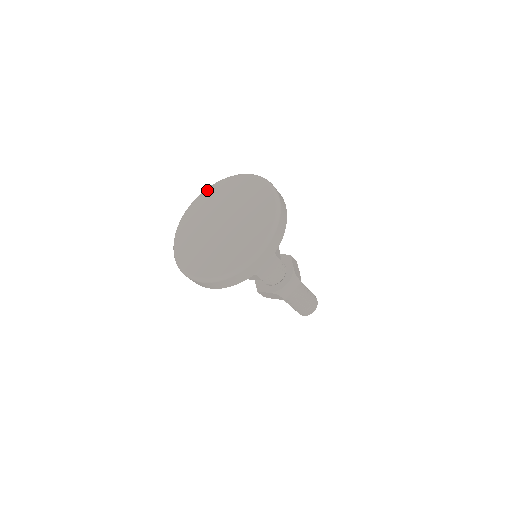
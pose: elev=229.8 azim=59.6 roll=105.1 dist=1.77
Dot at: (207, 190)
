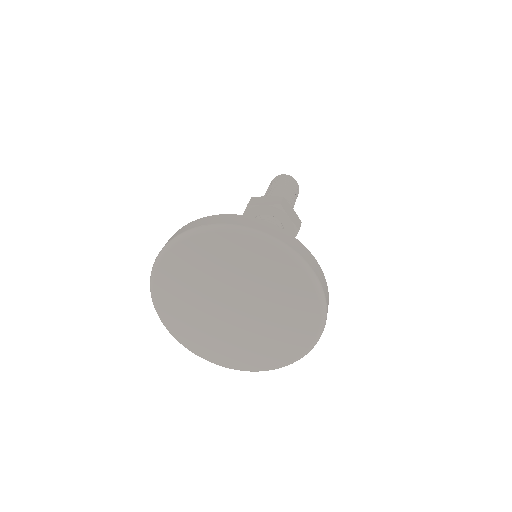
Dot at: (167, 256)
